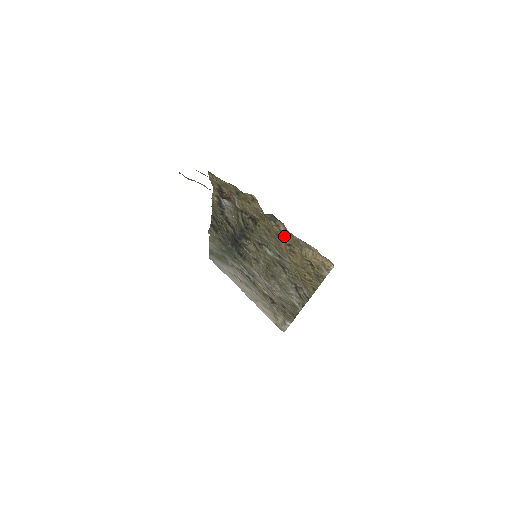
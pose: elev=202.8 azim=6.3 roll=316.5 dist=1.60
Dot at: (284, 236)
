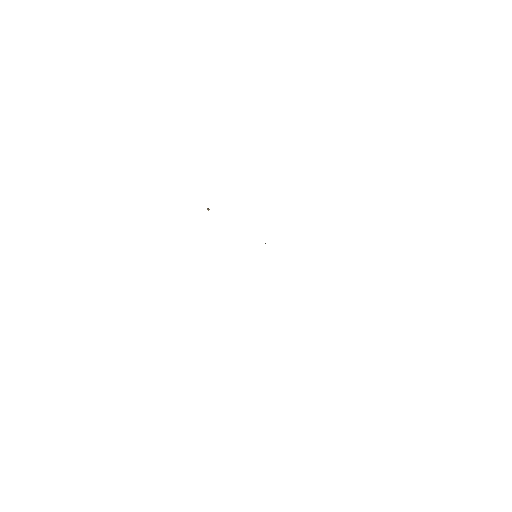
Dot at: occluded
